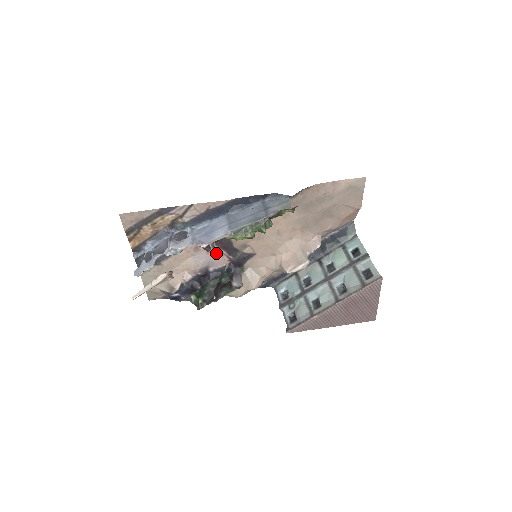
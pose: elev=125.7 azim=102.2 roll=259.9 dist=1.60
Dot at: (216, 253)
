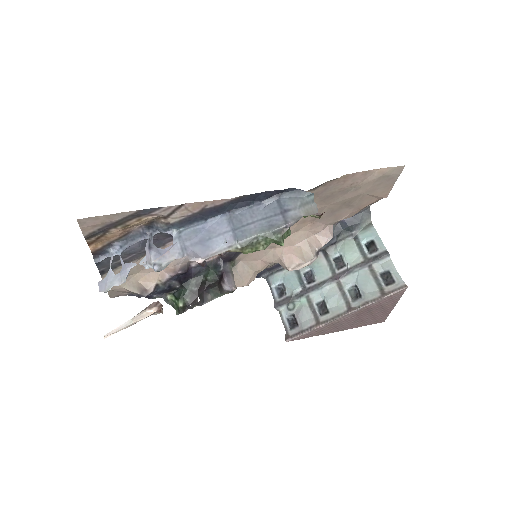
Dot at: occluded
